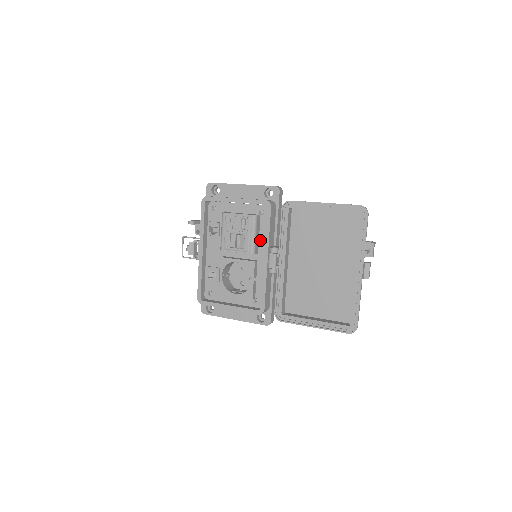
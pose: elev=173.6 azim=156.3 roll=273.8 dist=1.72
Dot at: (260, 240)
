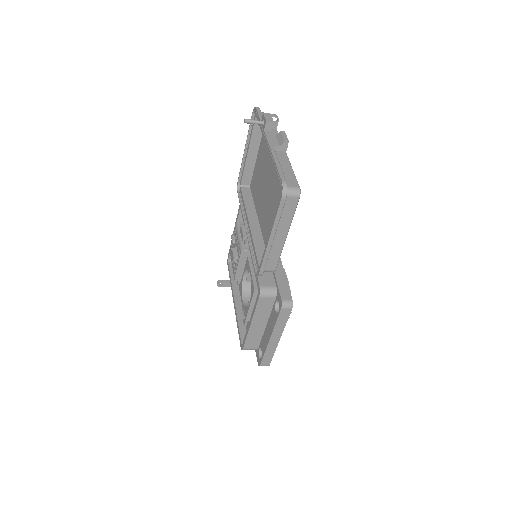
Dot at: occluded
